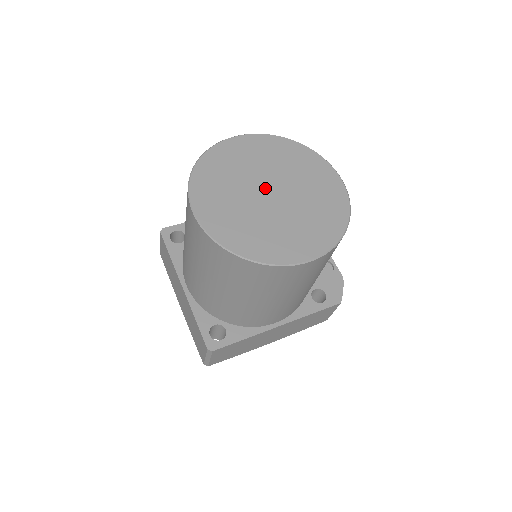
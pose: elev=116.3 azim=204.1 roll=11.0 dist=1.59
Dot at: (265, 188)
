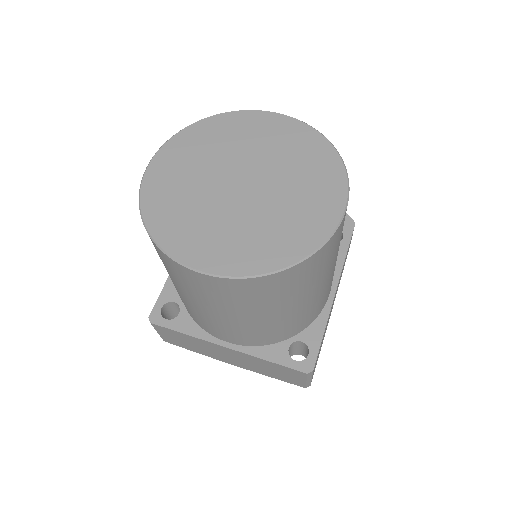
Dot at: (232, 185)
